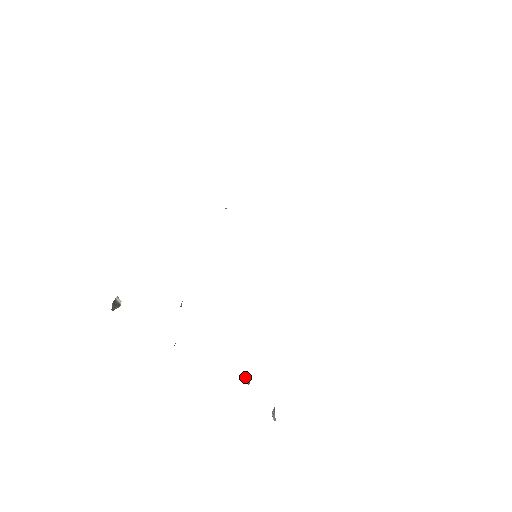
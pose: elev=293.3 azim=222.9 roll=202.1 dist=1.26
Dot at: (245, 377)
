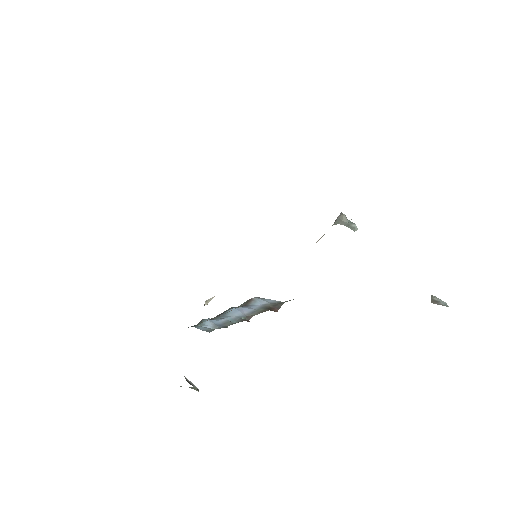
Dot at: (342, 213)
